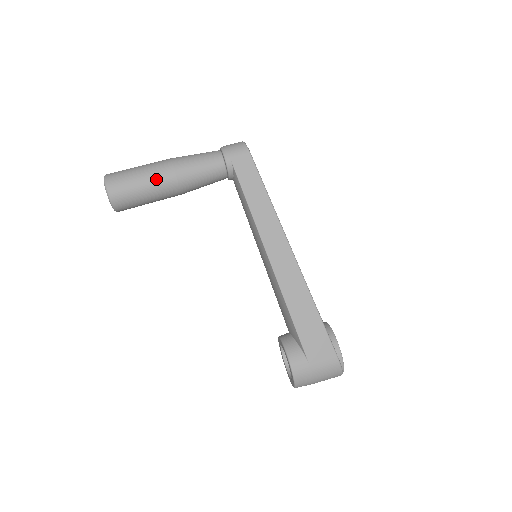
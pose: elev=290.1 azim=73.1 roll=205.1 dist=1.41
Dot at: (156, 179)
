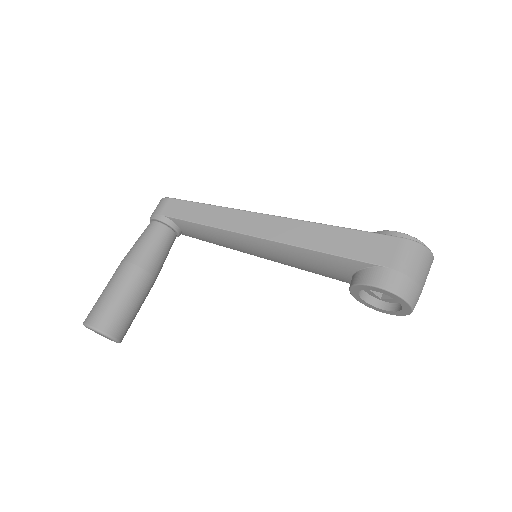
Dot at: (120, 281)
